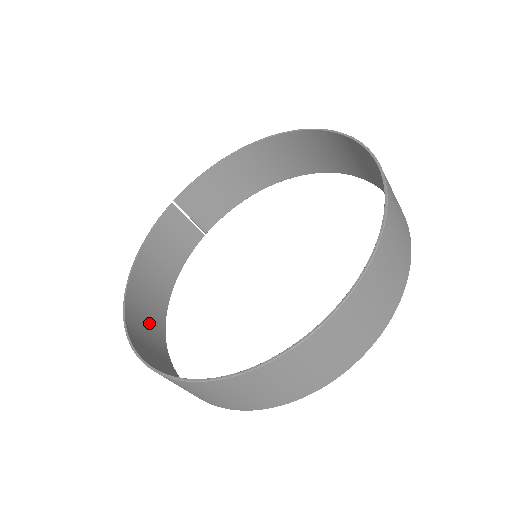
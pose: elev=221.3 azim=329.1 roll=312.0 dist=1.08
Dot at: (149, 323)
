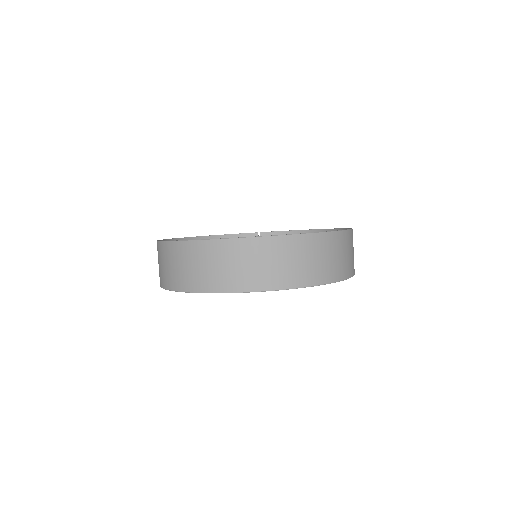
Dot at: occluded
